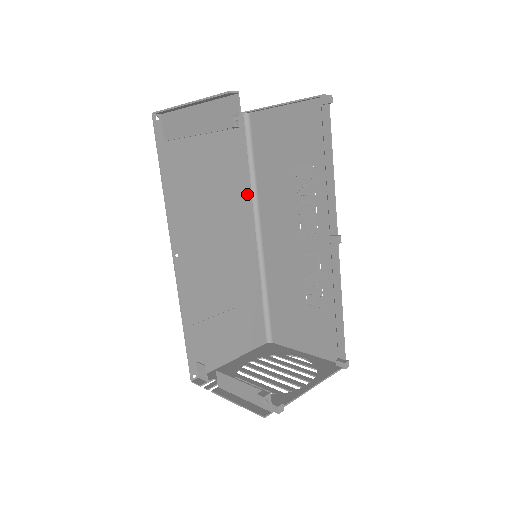
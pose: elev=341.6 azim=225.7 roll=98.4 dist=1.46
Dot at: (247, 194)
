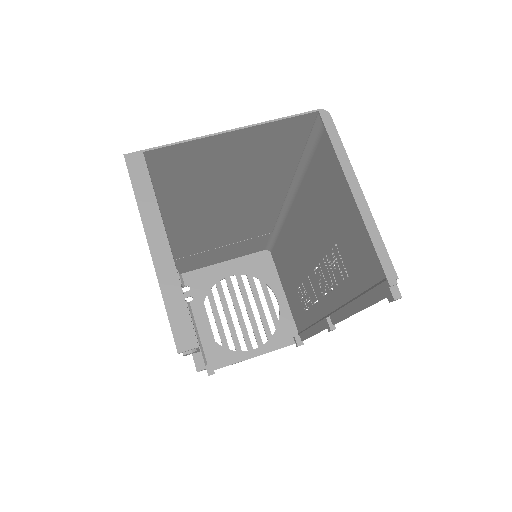
Dot at: (285, 181)
